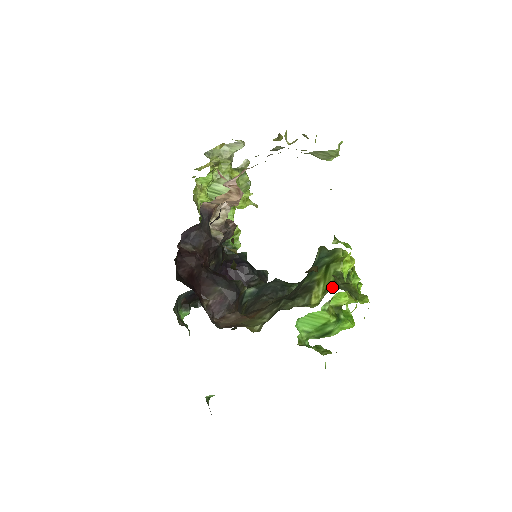
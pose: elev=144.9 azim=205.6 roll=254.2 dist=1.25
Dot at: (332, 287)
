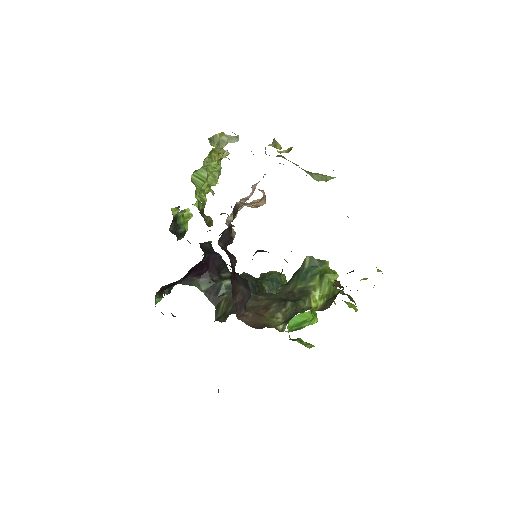
Dot at: (332, 295)
